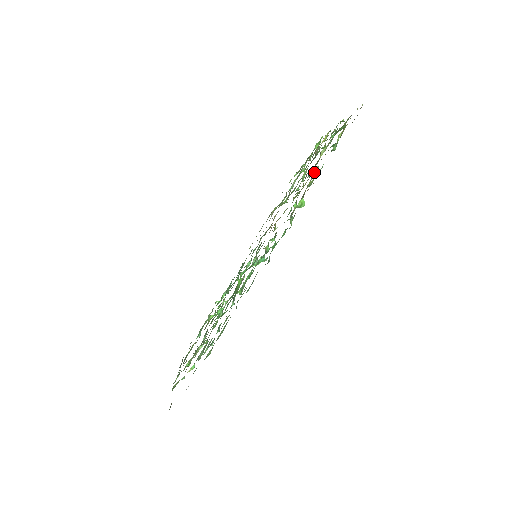
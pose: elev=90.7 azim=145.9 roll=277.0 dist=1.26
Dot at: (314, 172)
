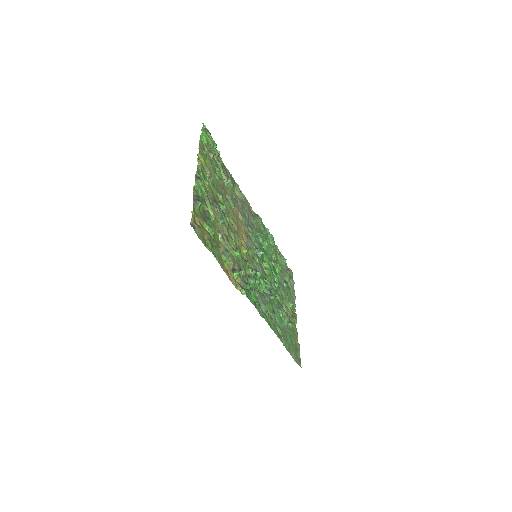
Dot at: (221, 240)
